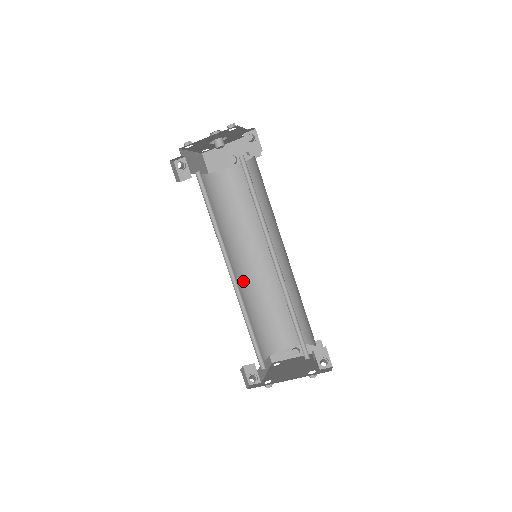
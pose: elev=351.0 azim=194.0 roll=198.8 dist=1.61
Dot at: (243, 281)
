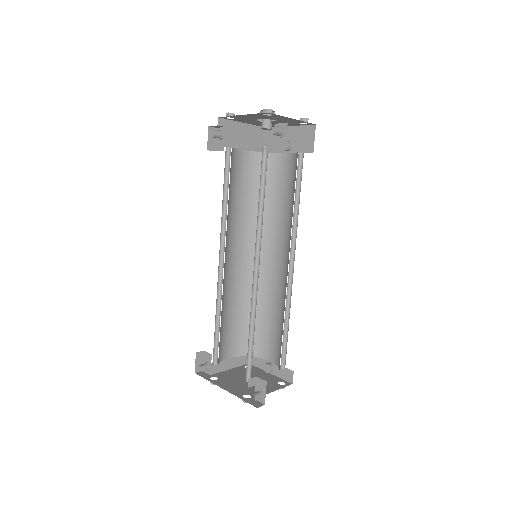
Dot at: (246, 273)
